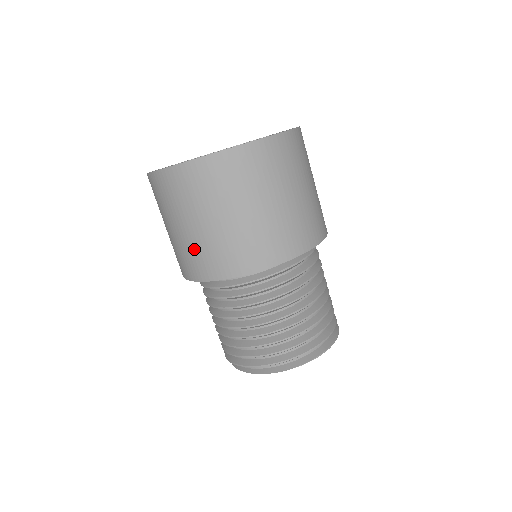
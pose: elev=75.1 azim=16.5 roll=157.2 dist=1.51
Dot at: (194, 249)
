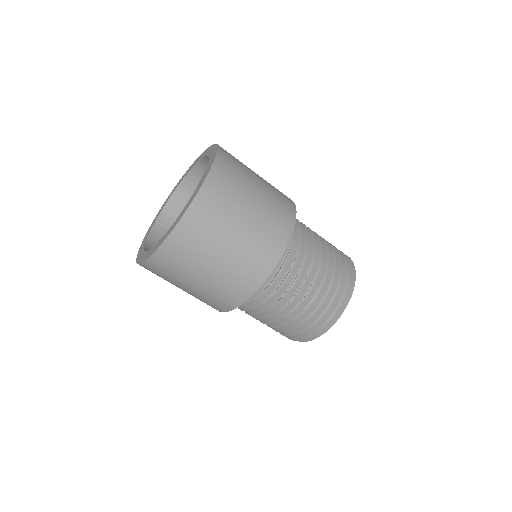
Dot at: (207, 297)
